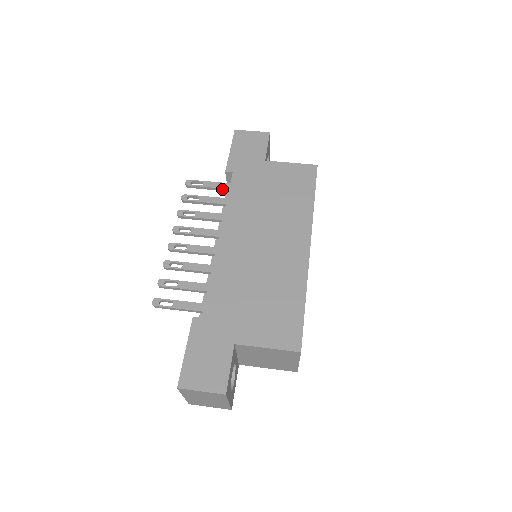
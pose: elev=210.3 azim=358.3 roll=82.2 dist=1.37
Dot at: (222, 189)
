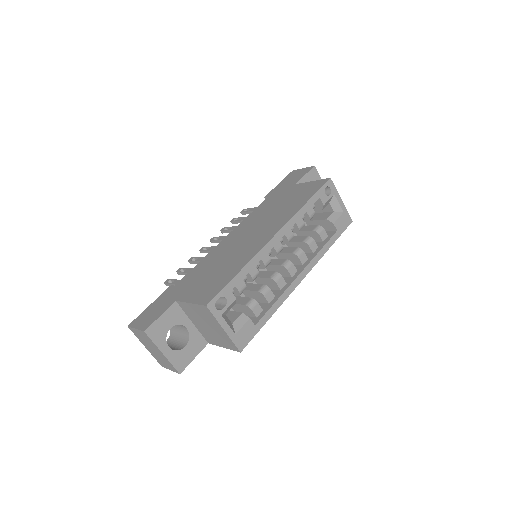
Dot at: occluded
